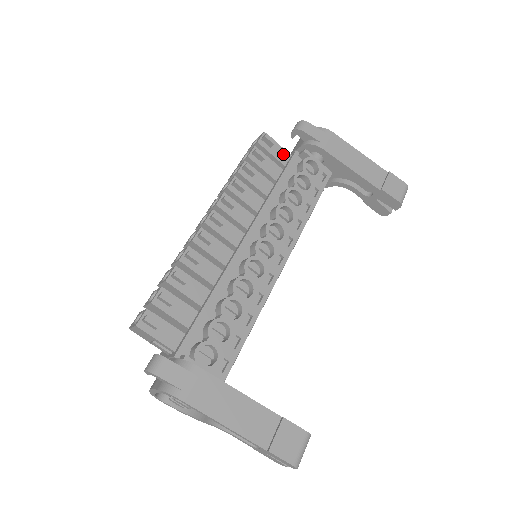
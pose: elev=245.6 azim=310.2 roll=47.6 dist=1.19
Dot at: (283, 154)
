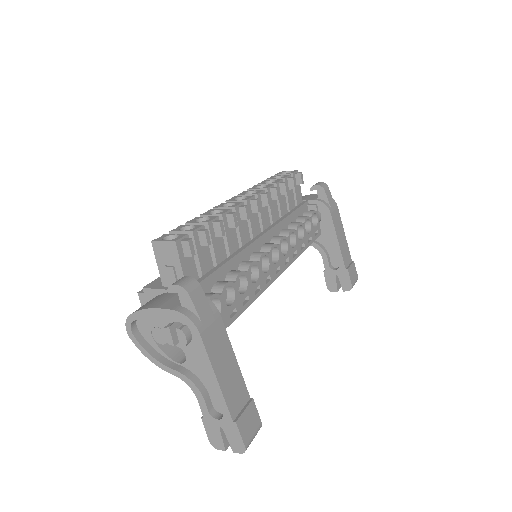
Dot at: (300, 196)
